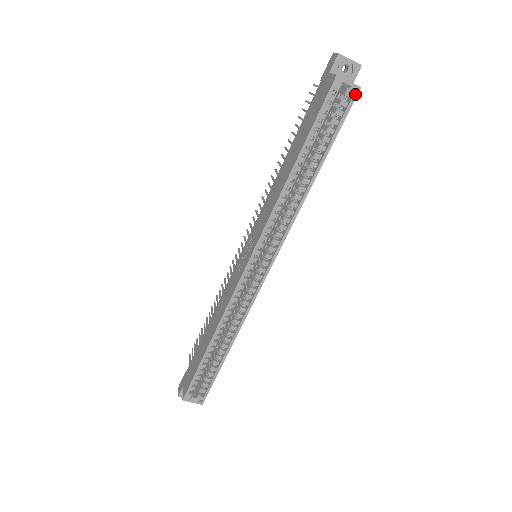
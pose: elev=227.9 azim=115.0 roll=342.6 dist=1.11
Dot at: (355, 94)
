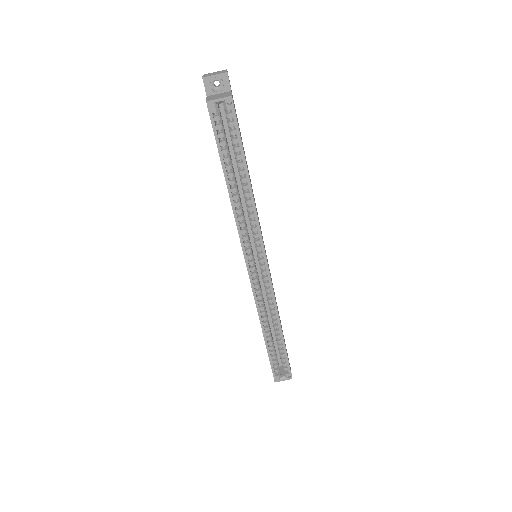
Dot at: (231, 104)
